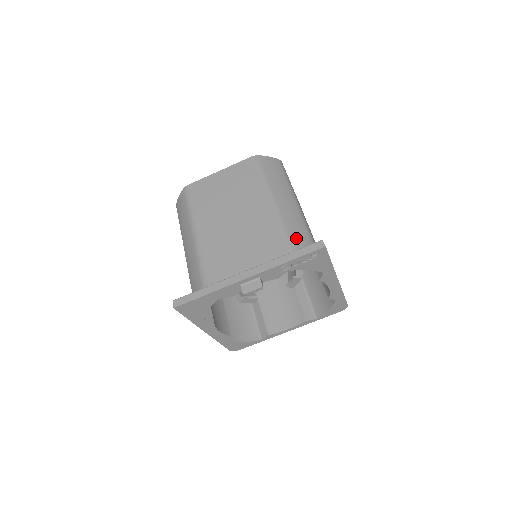
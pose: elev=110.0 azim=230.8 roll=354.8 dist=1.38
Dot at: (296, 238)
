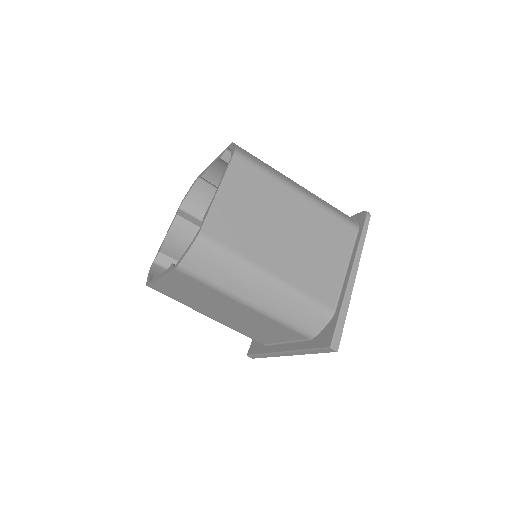
Dot at: (299, 321)
